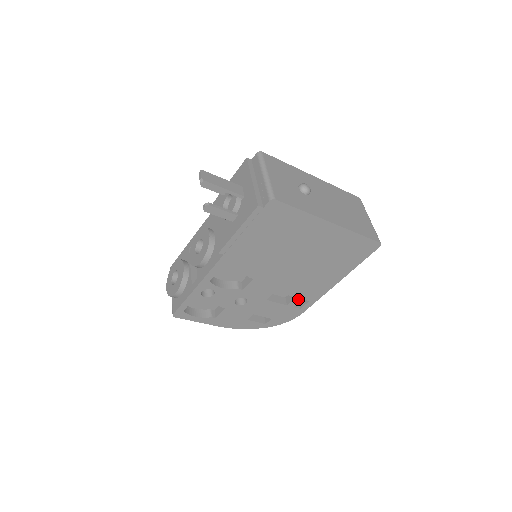
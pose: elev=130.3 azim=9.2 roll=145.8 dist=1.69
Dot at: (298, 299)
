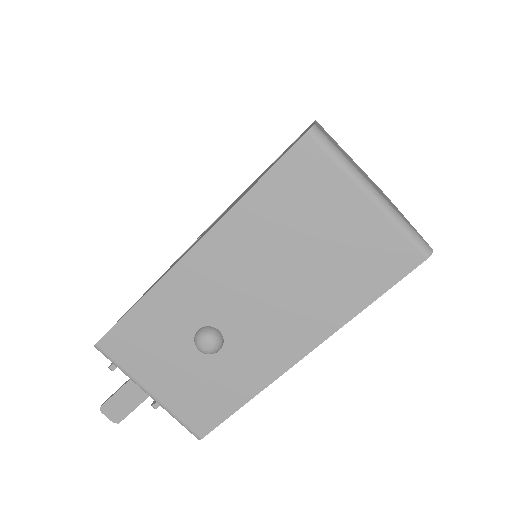
Dot at: occluded
